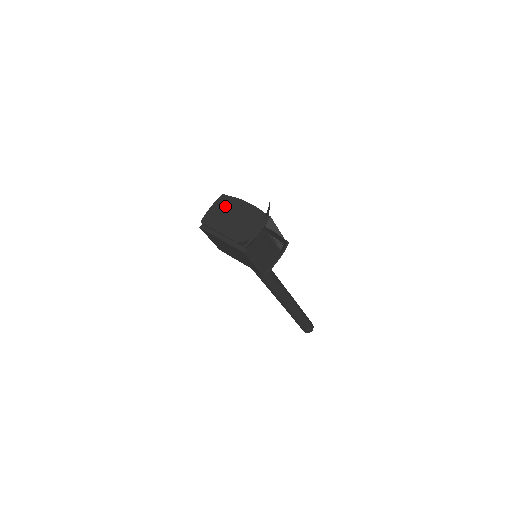
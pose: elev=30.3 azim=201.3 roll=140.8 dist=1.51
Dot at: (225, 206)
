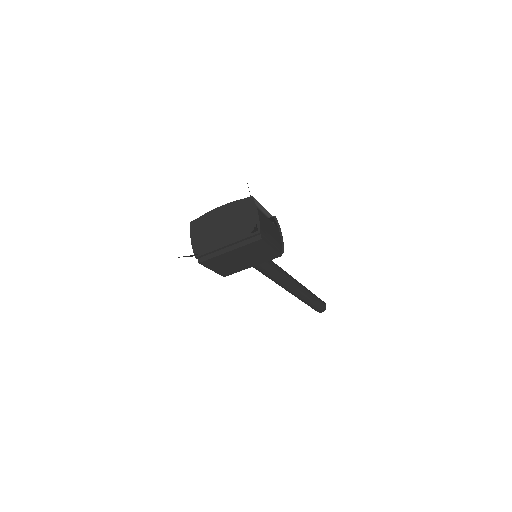
Dot at: (203, 227)
